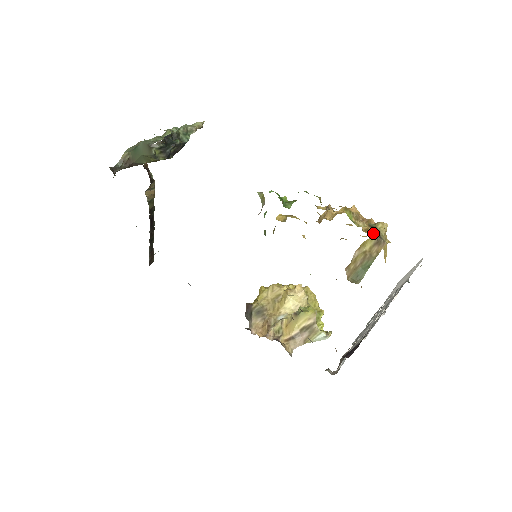
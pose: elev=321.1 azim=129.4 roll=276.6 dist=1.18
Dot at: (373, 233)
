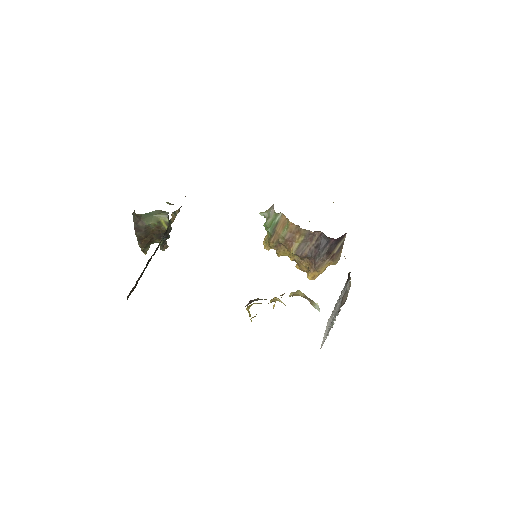
Dot at: occluded
